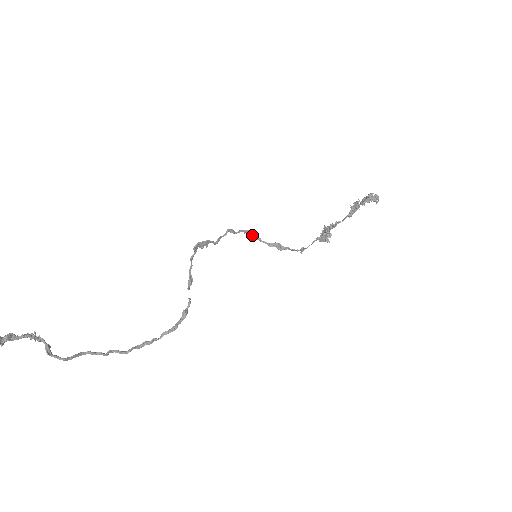
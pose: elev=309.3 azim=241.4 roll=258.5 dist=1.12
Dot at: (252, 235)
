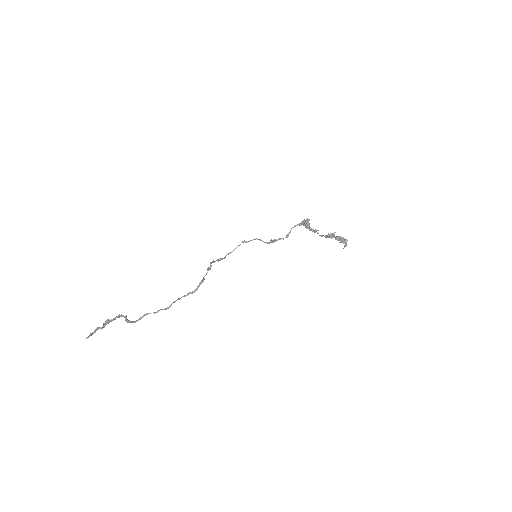
Dot at: occluded
